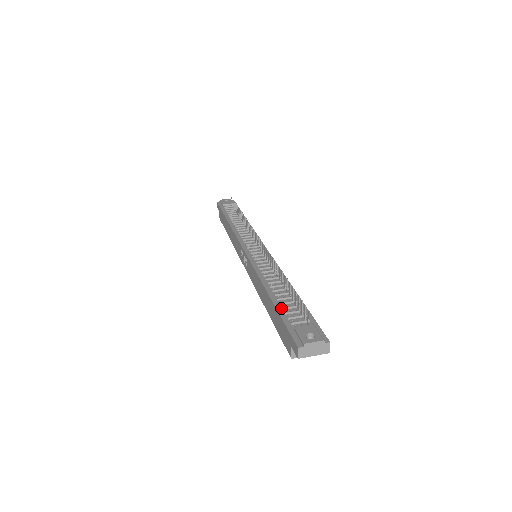
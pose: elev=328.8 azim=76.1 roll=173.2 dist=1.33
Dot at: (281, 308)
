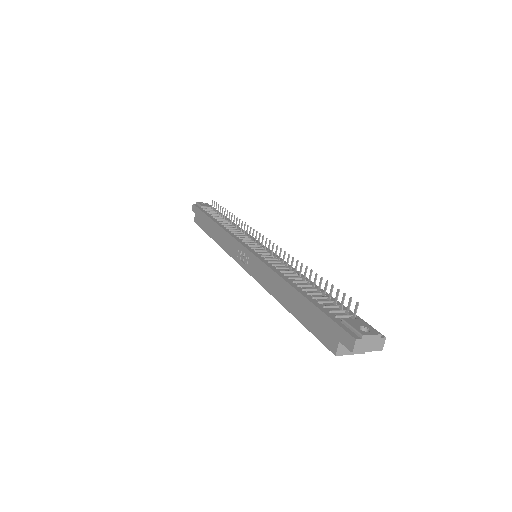
Dot at: (316, 302)
